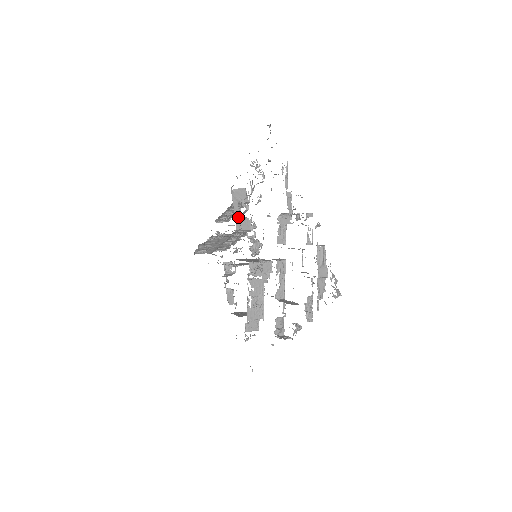
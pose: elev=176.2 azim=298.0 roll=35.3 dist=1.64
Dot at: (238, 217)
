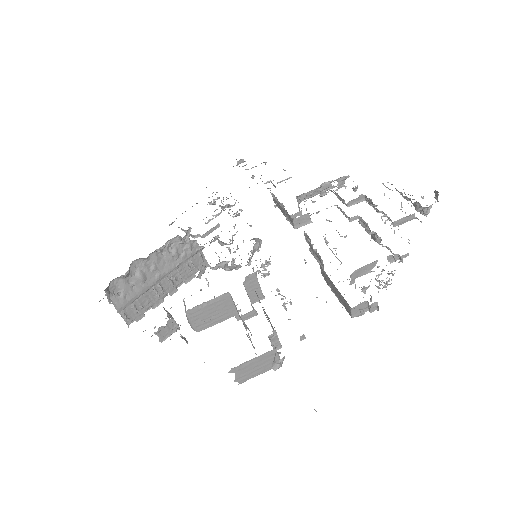
Dot at: occluded
